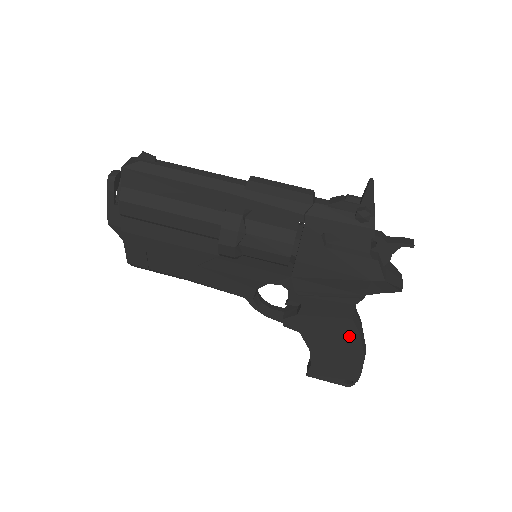
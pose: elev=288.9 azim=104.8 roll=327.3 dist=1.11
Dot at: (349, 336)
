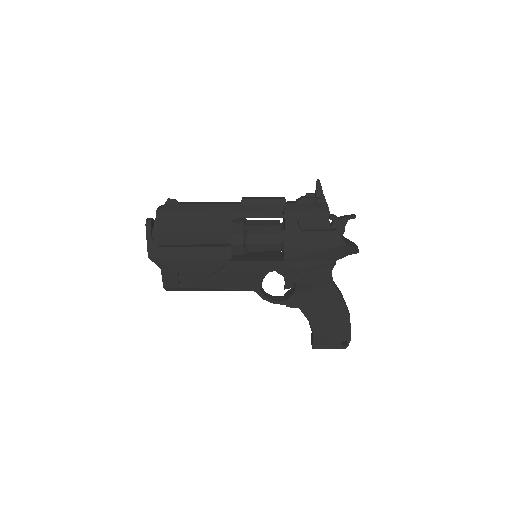
Dot at: (334, 300)
